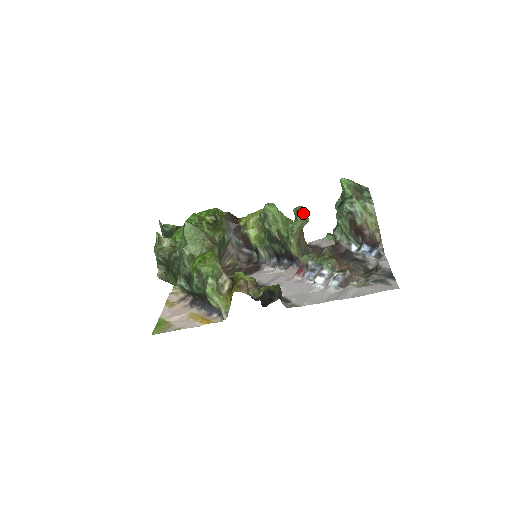
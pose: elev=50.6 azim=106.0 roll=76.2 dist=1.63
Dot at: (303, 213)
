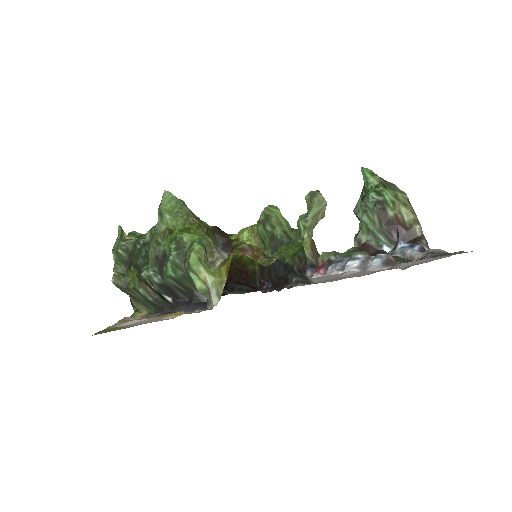
Dot at: (320, 195)
